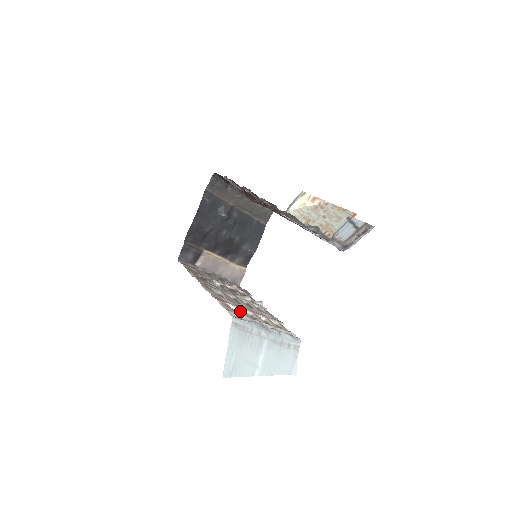
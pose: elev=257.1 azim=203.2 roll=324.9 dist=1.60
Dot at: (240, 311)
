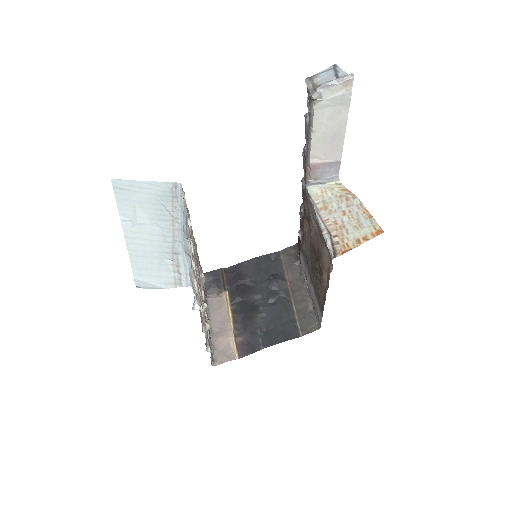
Dot at: occluded
